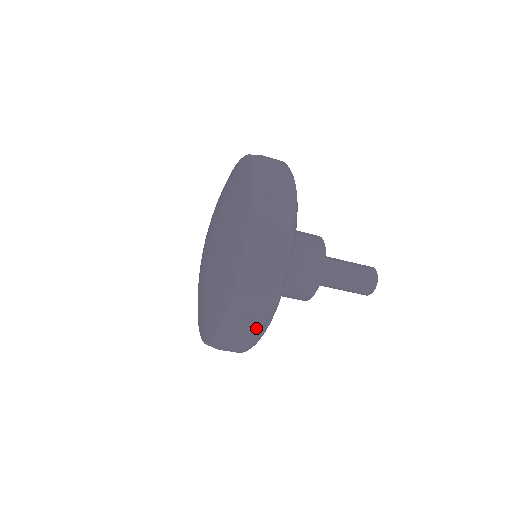
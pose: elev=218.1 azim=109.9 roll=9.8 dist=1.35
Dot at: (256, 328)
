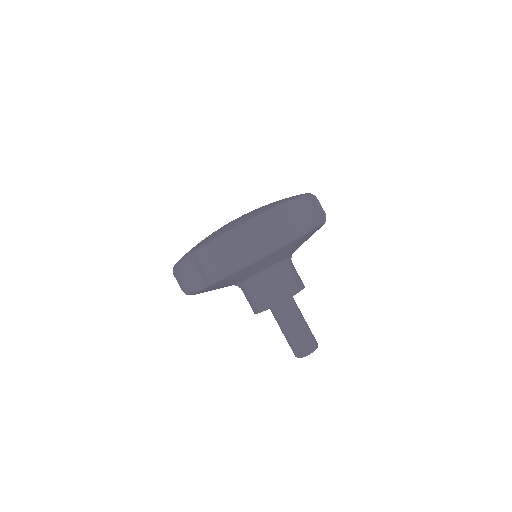
Dot at: (296, 229)
